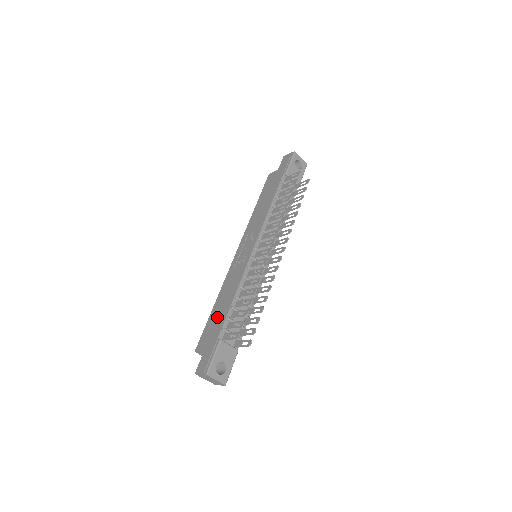
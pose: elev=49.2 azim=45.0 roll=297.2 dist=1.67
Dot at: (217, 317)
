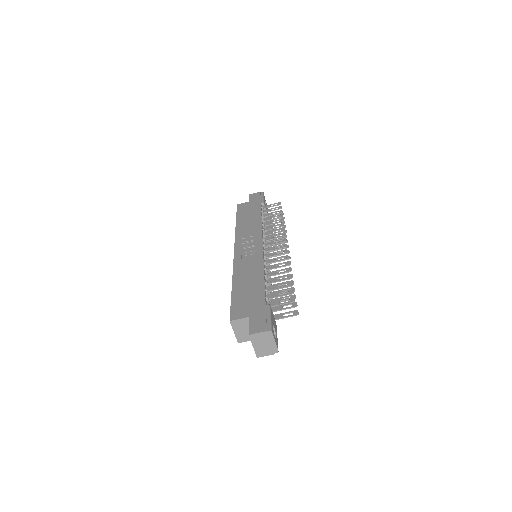
Dot at: (248, 291)
